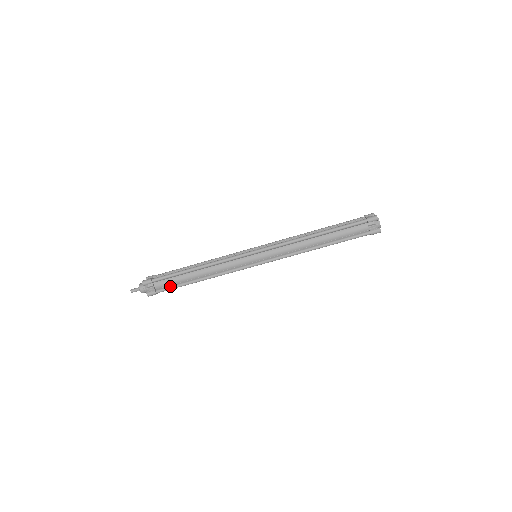
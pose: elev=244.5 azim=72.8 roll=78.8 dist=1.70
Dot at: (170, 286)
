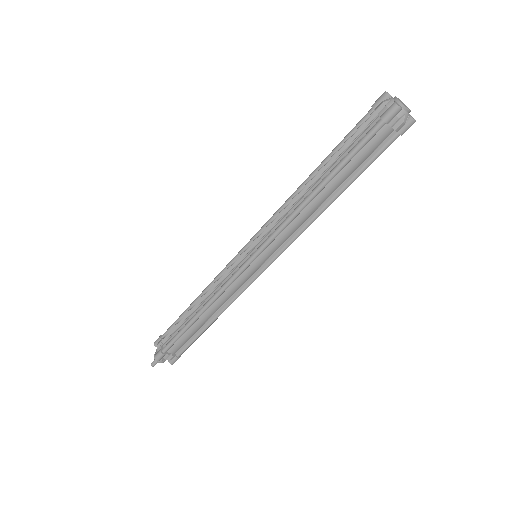
Dot at: (187, 344)
